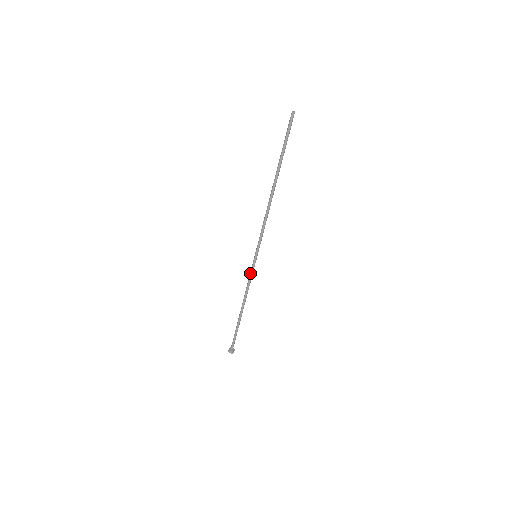
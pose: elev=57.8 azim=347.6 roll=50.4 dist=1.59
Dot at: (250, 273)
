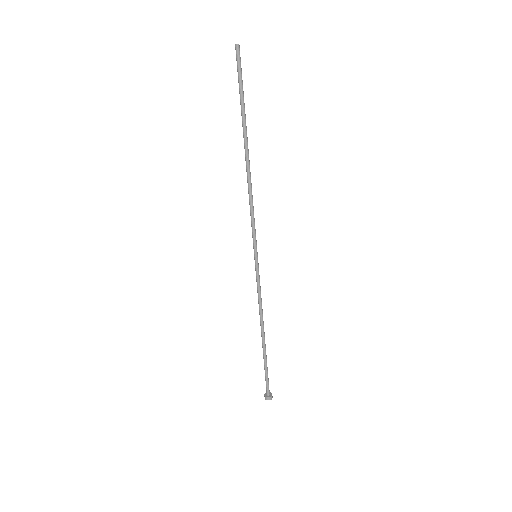
Dot at: occluded
